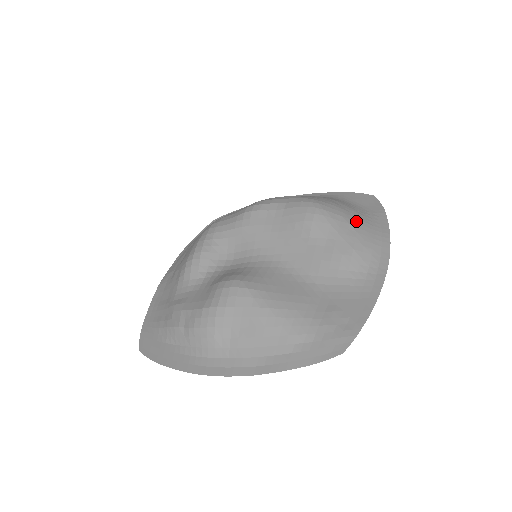
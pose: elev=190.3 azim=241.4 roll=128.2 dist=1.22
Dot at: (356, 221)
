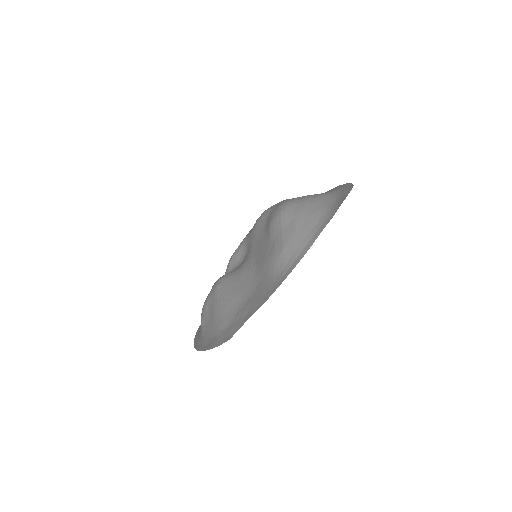
Dot at: (305, 219)
